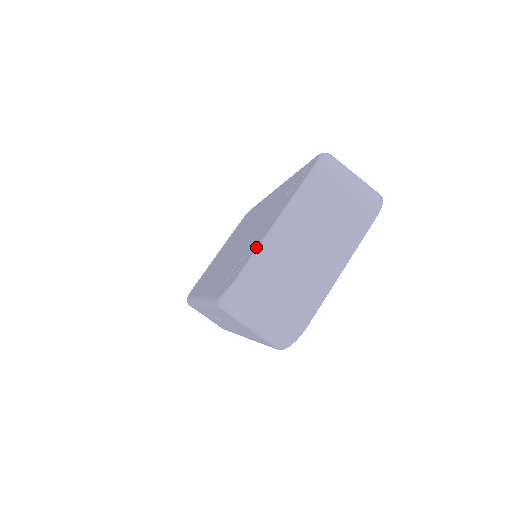
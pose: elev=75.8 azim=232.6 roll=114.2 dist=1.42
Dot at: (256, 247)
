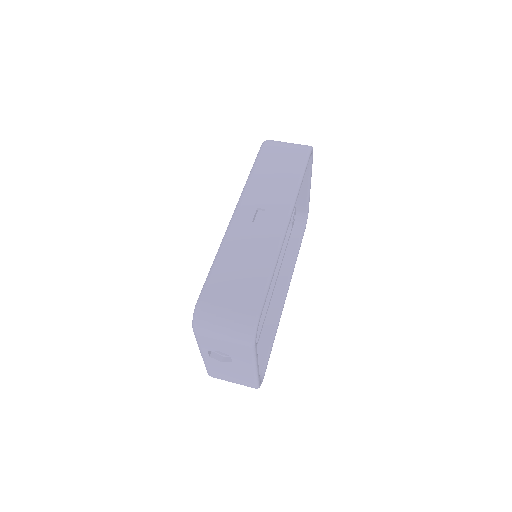
Dot at: occluded
